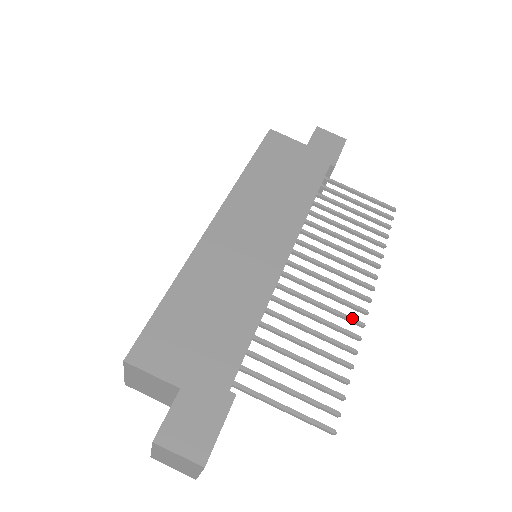
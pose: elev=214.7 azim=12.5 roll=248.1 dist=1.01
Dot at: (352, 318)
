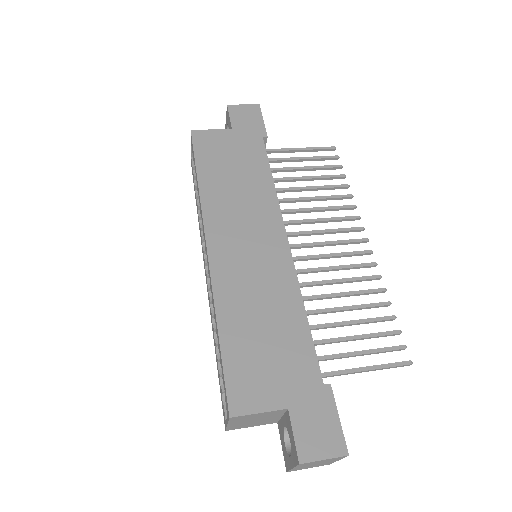
Dot at: (365, 264)
